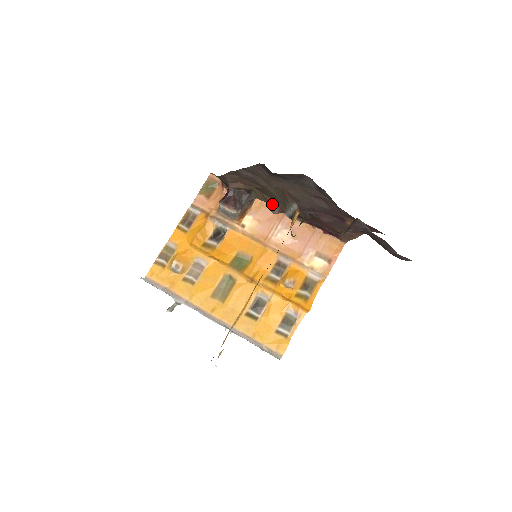
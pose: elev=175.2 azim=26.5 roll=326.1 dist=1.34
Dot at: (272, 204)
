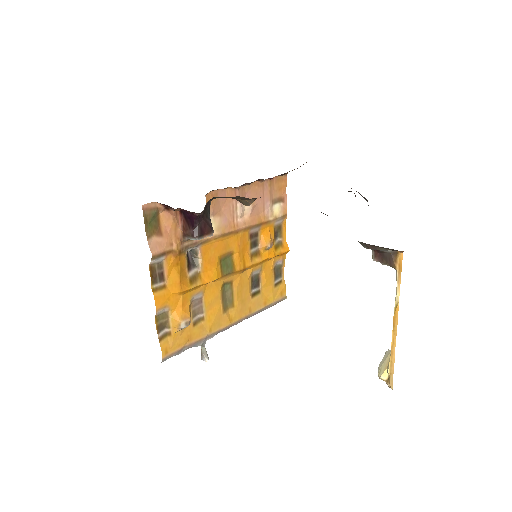
Dot at: (247, 200)
